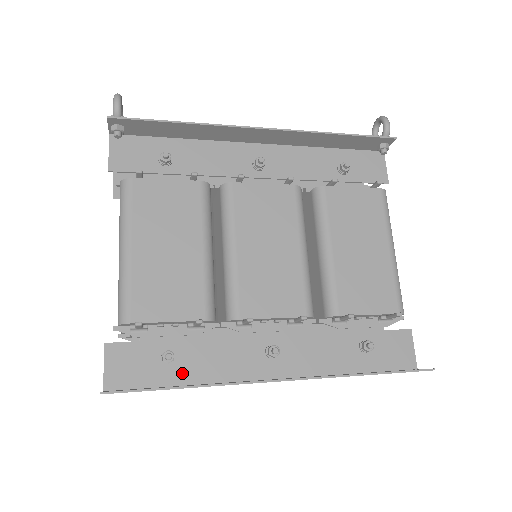
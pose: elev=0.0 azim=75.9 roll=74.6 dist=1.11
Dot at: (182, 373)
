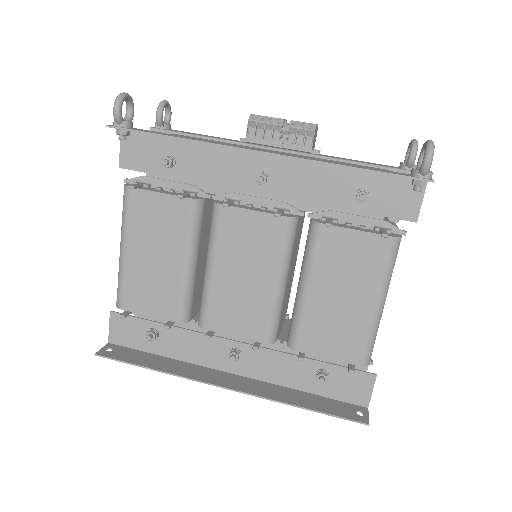
Dot at: (162, 348)
